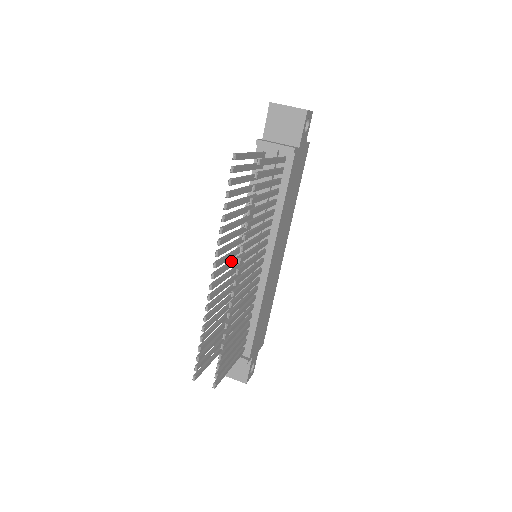
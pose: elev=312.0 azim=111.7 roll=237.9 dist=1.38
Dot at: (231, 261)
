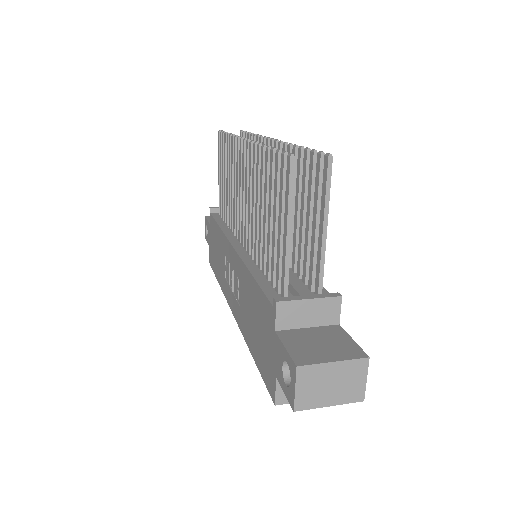
Dot at: (243, 199)
